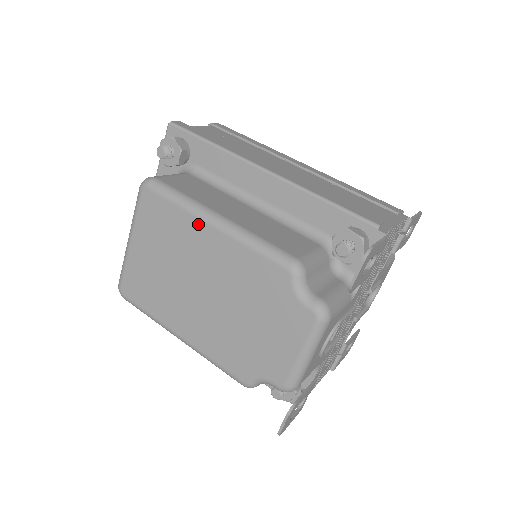
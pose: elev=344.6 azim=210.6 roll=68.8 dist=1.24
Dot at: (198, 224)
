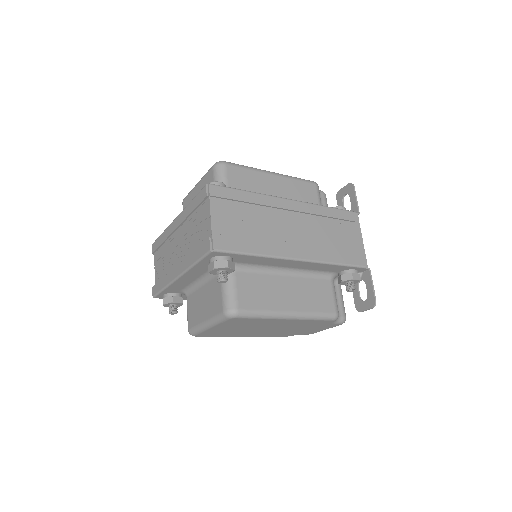
Dot at: (276, 320)
